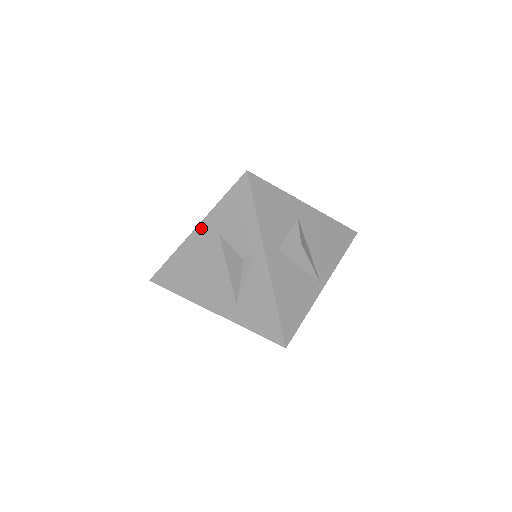
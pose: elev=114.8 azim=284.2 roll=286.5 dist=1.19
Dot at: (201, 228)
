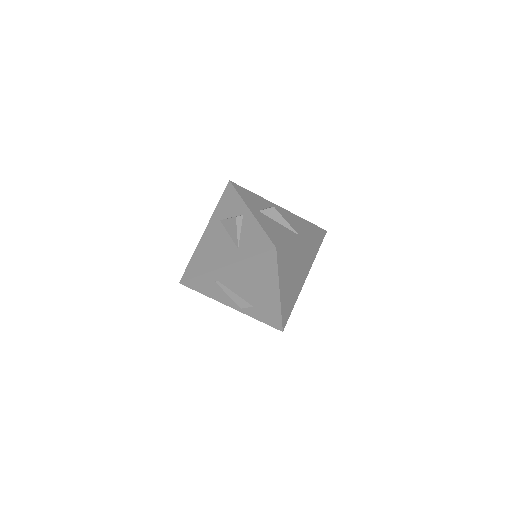
Dot at: (209, 226)
